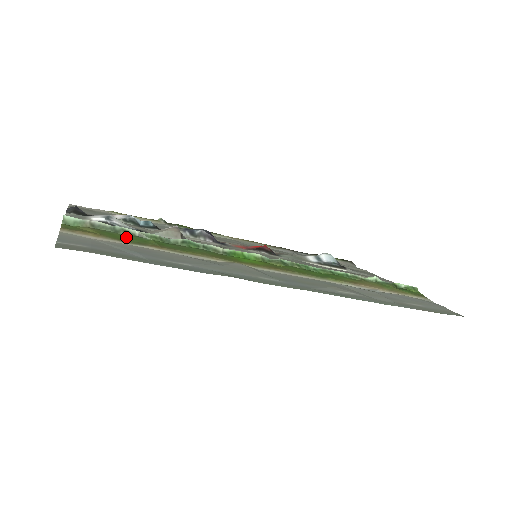
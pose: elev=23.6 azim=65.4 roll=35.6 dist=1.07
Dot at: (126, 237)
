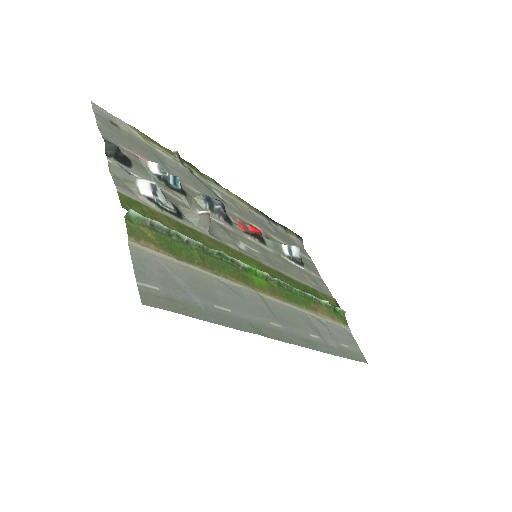
Dot at: (178, 247)
